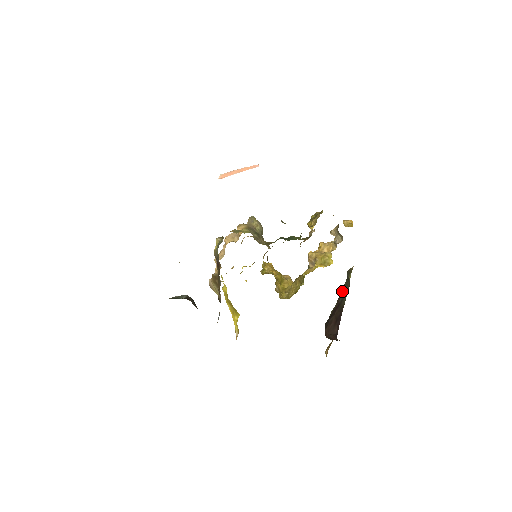
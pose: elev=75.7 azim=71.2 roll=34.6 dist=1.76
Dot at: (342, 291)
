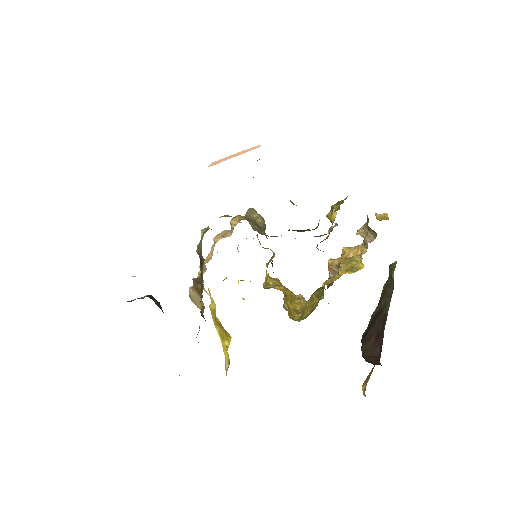
Dot at: (384, 292)
